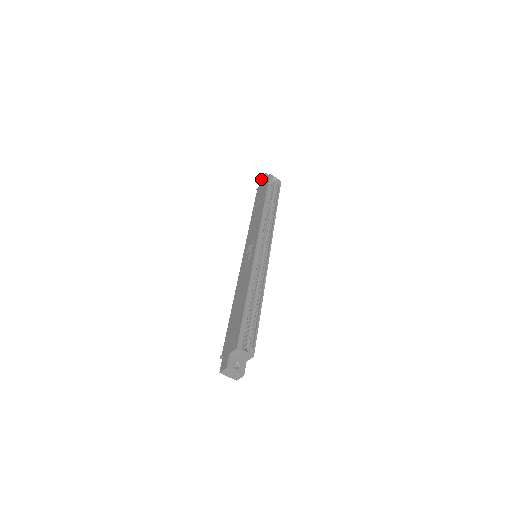
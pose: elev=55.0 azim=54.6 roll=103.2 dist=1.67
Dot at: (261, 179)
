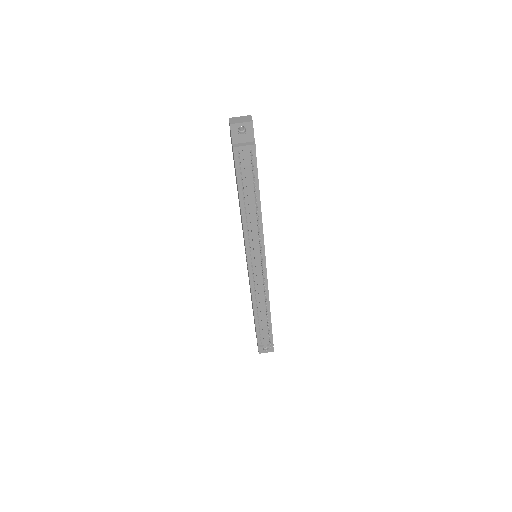
Dot at: occluded
